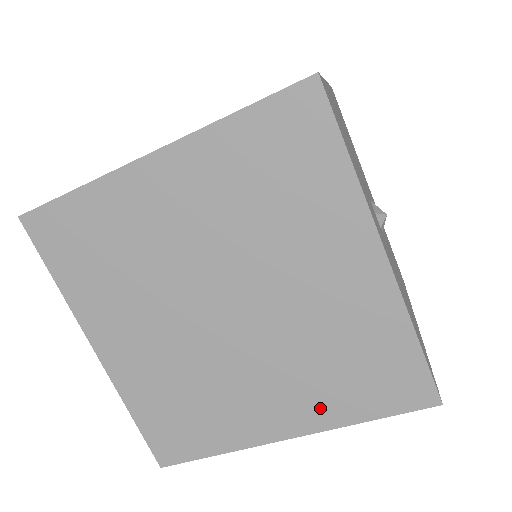
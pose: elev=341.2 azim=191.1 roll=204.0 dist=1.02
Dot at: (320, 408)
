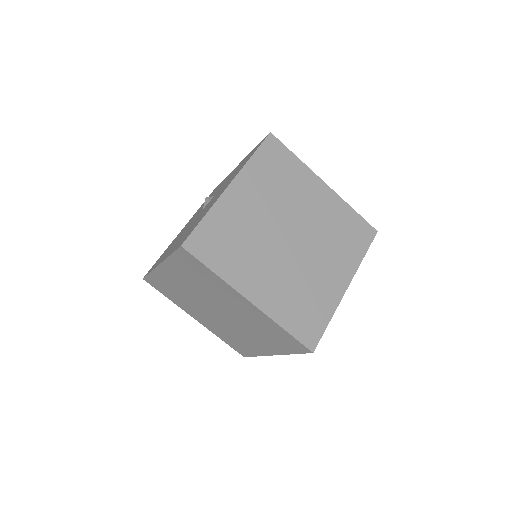
Dot at: (214, 330)
